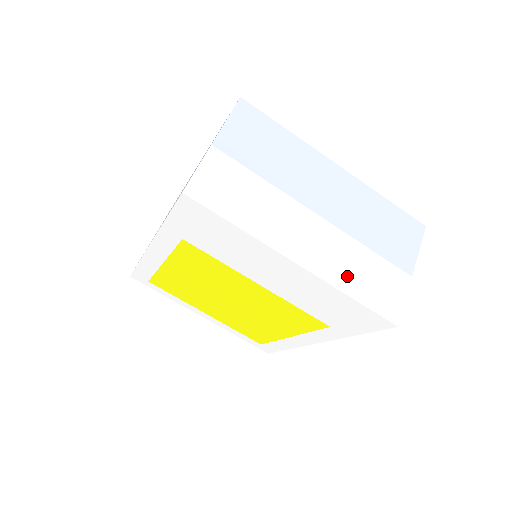
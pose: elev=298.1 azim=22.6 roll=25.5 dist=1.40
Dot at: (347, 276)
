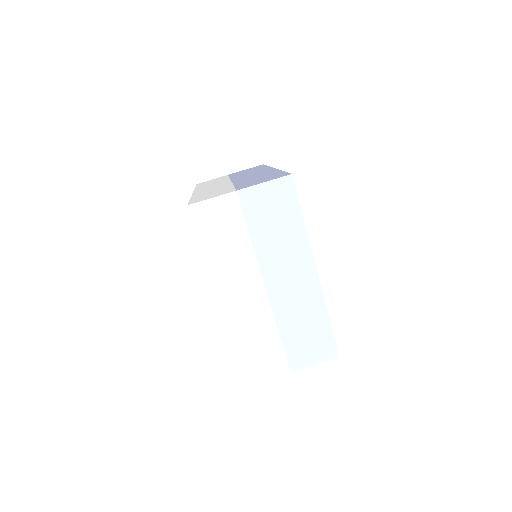
Dot at: (245, 335)
